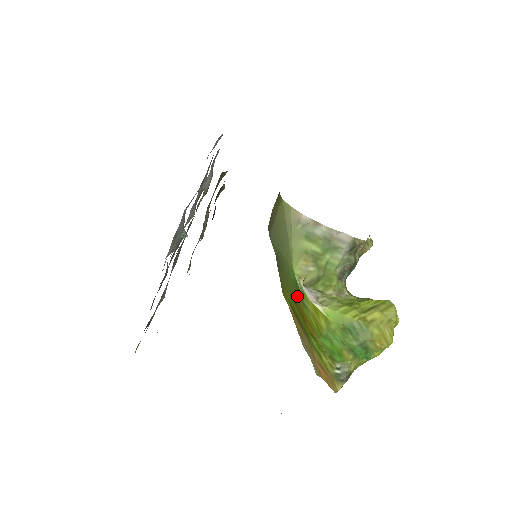
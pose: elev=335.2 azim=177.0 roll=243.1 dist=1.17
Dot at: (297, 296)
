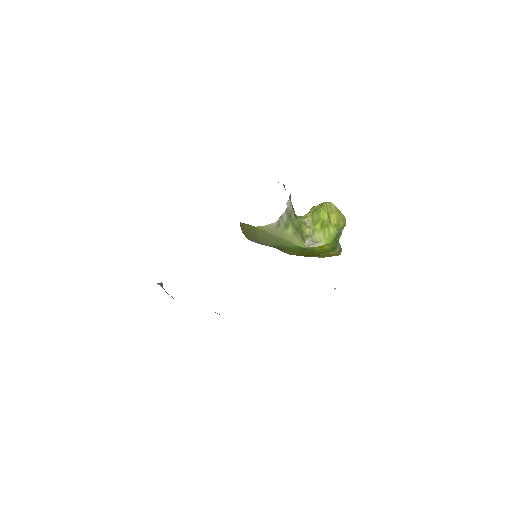
Dot at: (306, 251)
